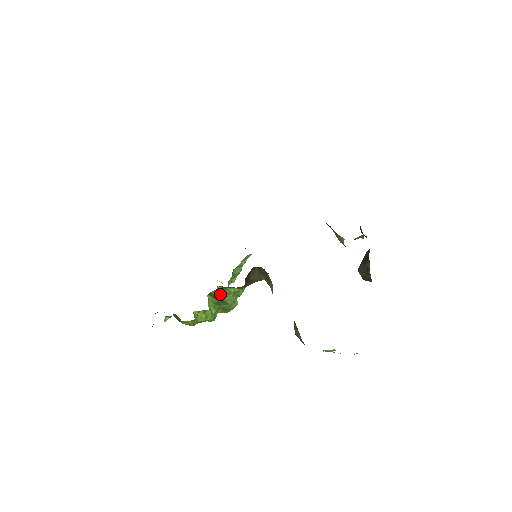
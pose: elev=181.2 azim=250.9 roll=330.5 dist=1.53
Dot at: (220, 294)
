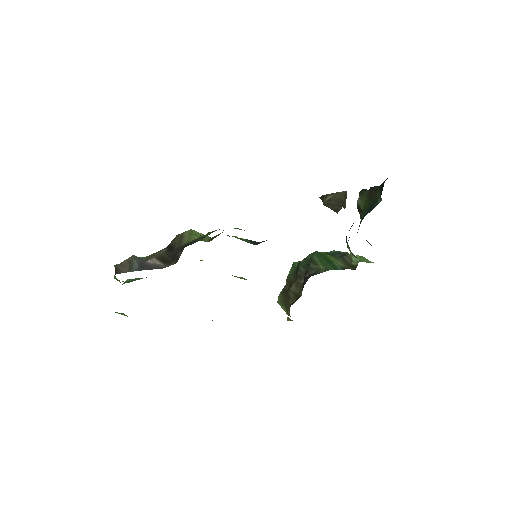
Dot at: occluded
